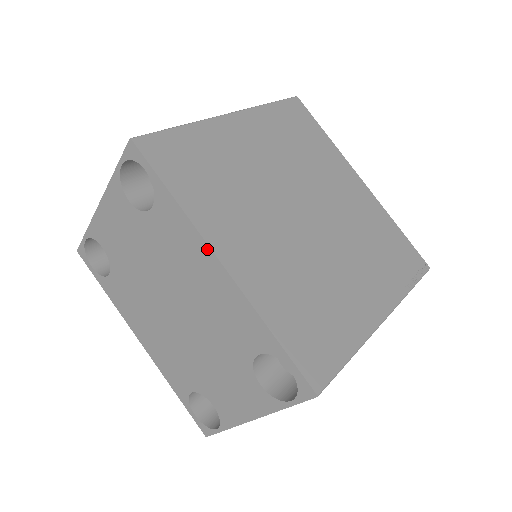
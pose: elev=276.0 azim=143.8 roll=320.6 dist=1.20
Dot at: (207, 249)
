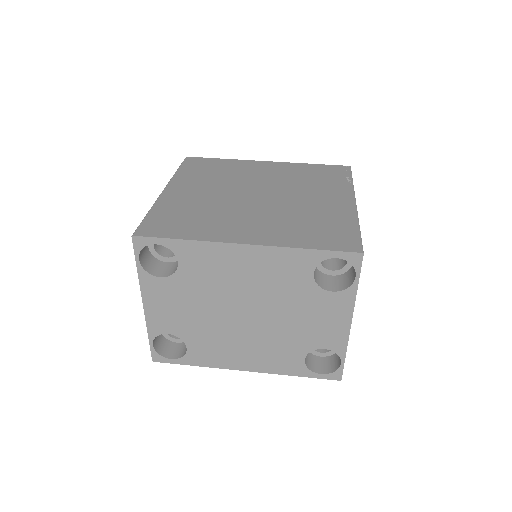
Dot at: (230, 246)
